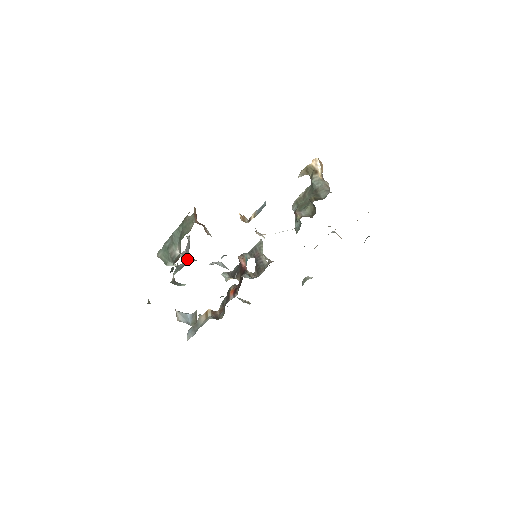
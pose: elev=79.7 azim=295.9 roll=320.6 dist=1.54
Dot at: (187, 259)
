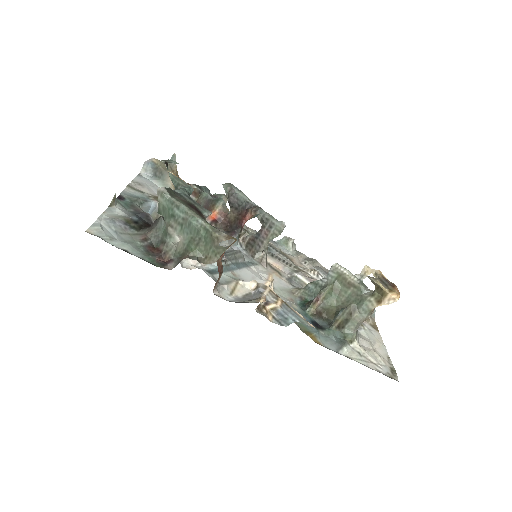
Dot at: occluded
